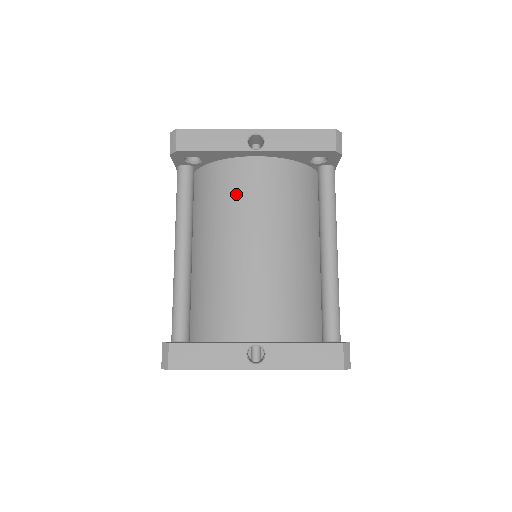
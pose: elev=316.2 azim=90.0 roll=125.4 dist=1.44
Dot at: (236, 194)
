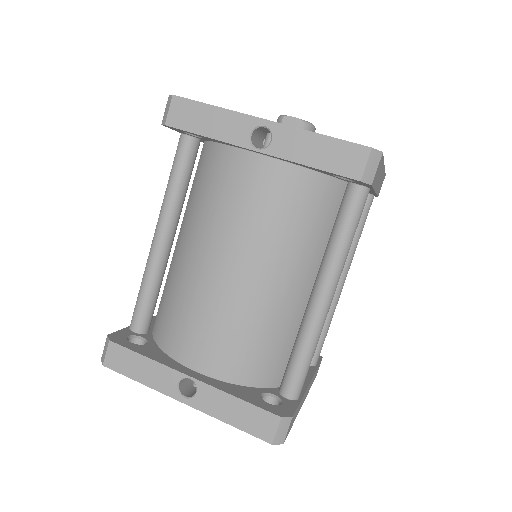
Dot at: (224, 196)
